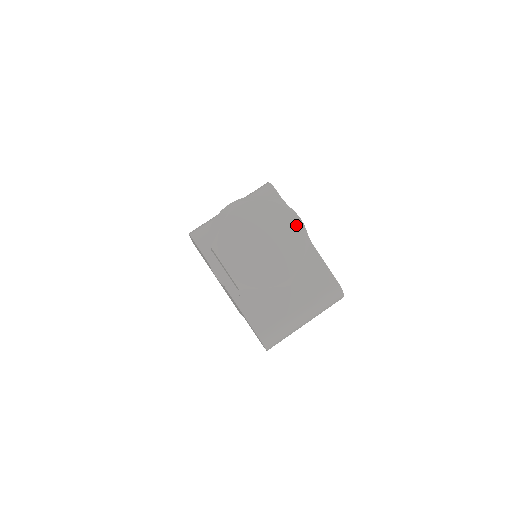
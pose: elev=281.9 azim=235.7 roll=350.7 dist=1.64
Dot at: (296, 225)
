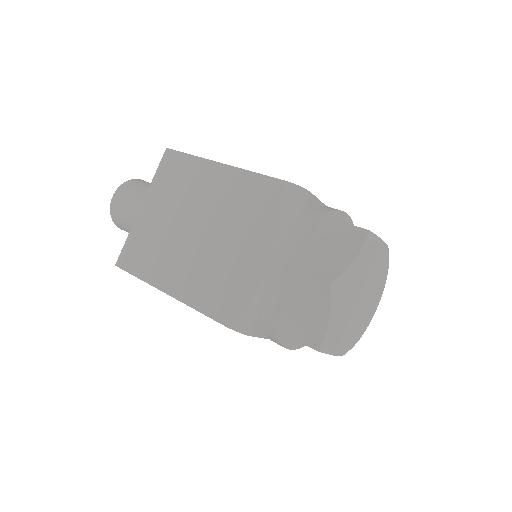
Dot at: (383, 249)
